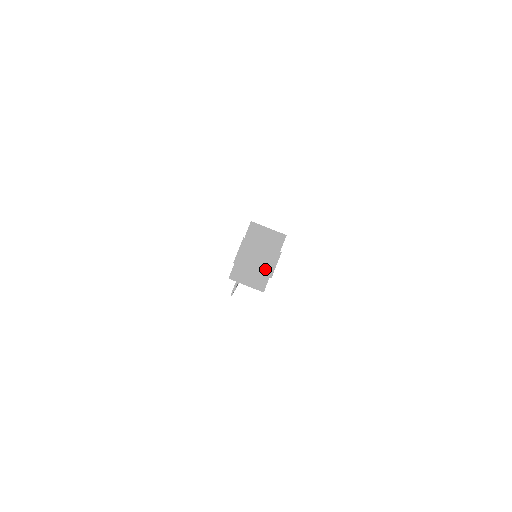
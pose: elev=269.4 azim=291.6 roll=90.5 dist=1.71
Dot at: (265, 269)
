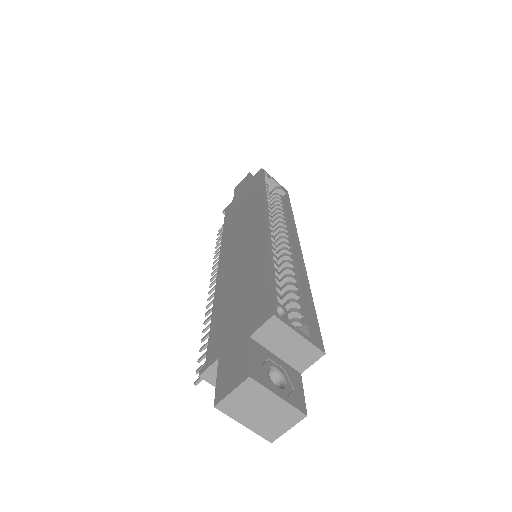
Dot at: (267, 429)
